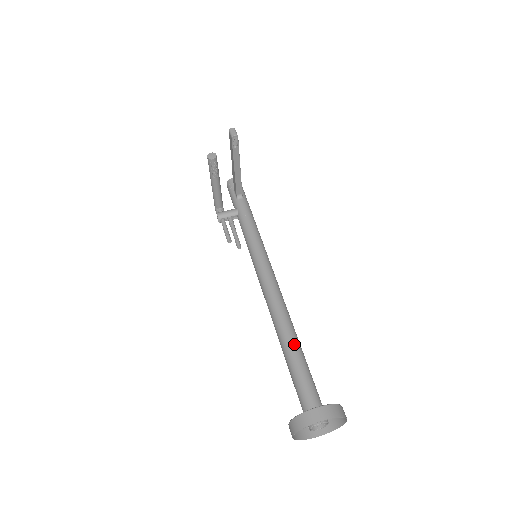
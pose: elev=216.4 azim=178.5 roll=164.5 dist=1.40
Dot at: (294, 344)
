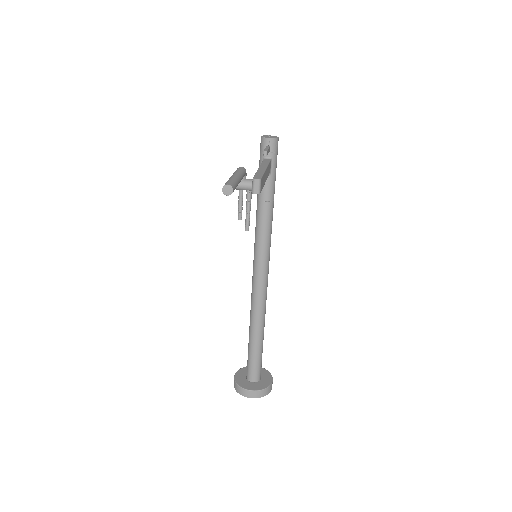
Dot at: (257, 338)
